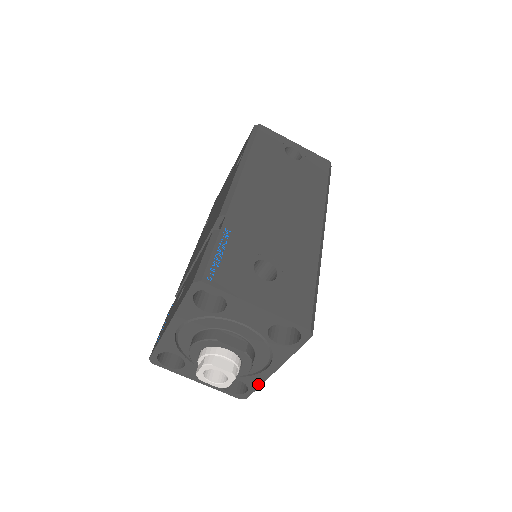
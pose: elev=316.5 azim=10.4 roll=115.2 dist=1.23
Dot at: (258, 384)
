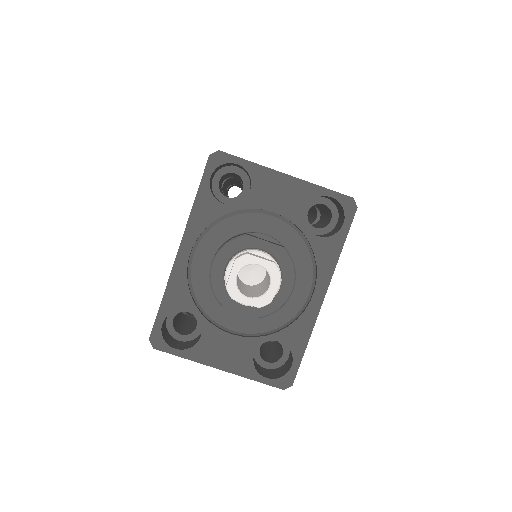
Dot at: (305, 339)
